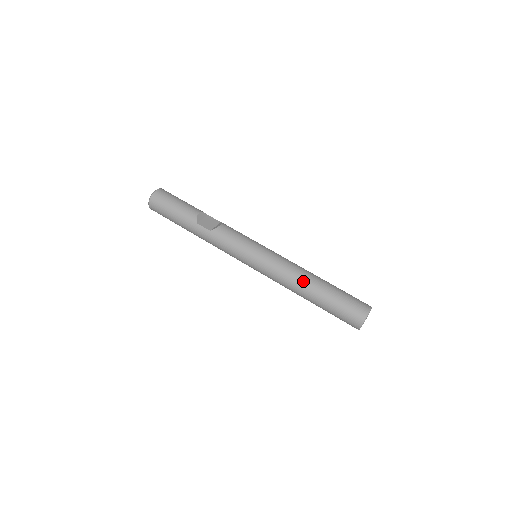
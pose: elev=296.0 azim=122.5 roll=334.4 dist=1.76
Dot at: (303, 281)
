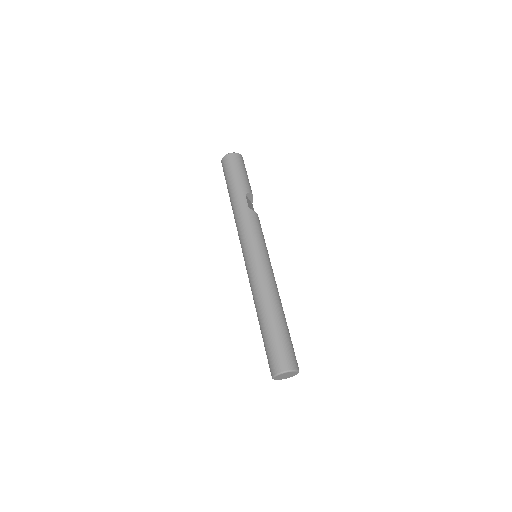
Dot at: (275, 300)
